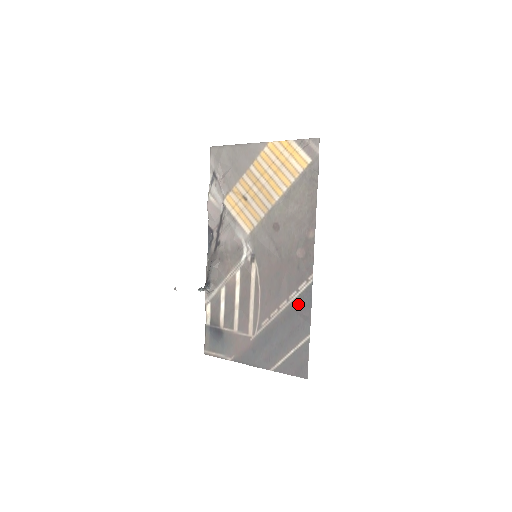
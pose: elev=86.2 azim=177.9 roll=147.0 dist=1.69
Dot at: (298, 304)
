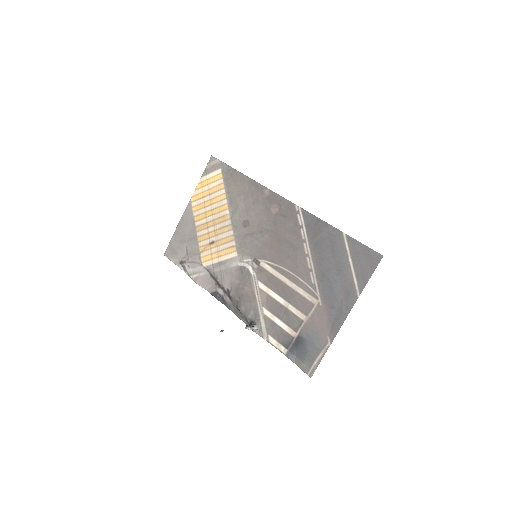
Dot at: (312, 232)
